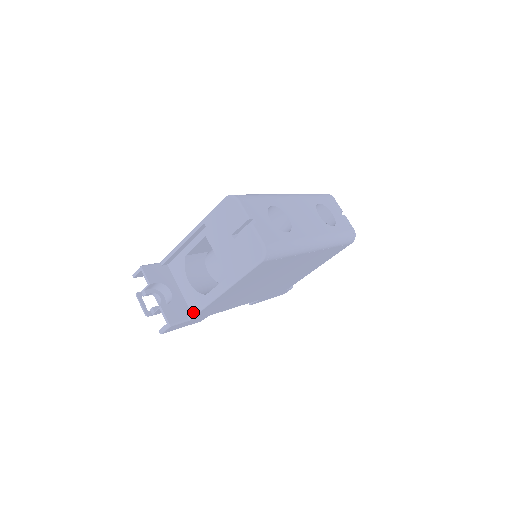
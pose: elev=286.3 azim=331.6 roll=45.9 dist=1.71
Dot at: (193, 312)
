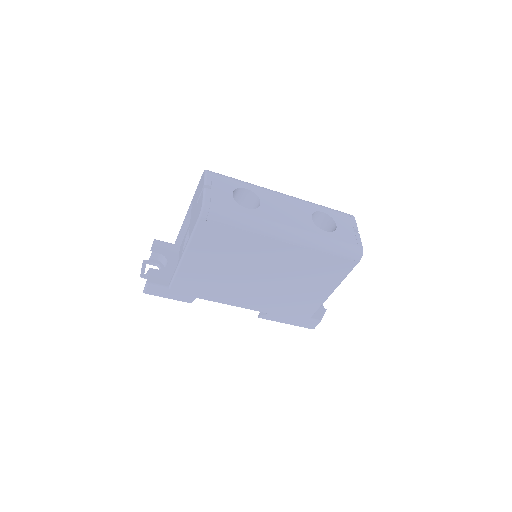
Dot at: (171, 279)
